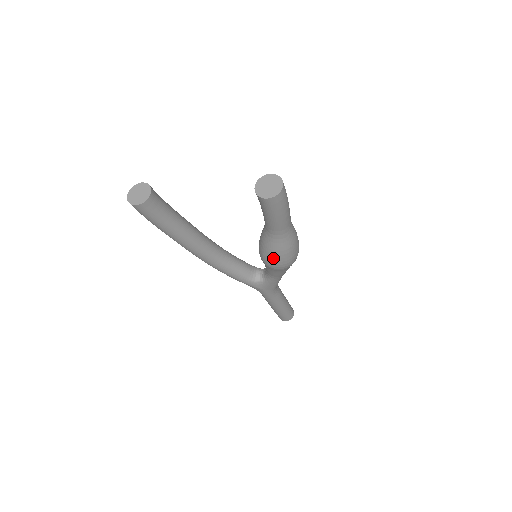
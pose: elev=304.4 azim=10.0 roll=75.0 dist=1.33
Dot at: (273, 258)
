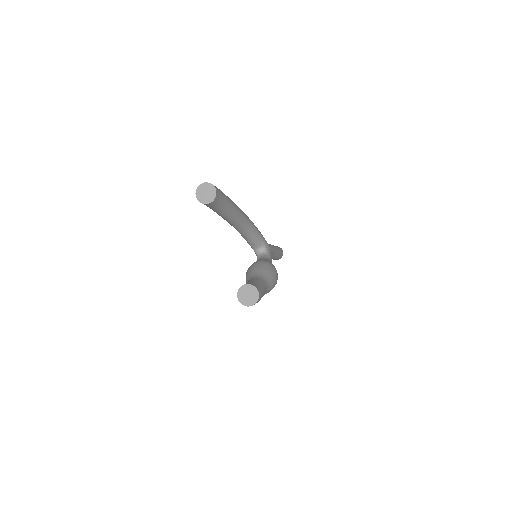
Dot at: occluded
